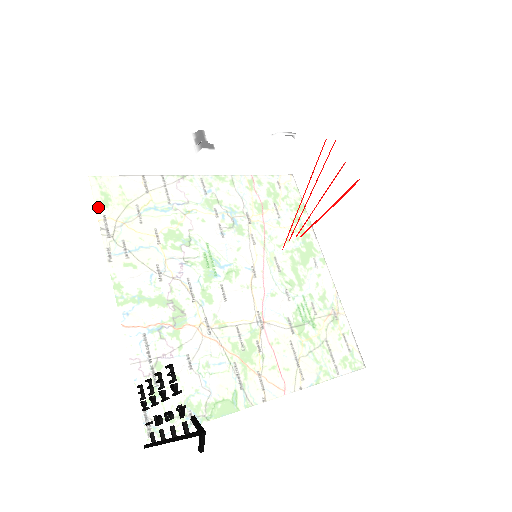
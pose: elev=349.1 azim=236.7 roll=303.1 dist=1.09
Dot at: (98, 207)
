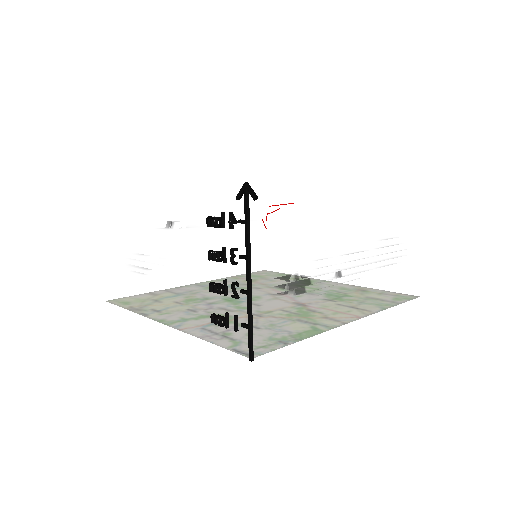
Dot at: (121, 306)
